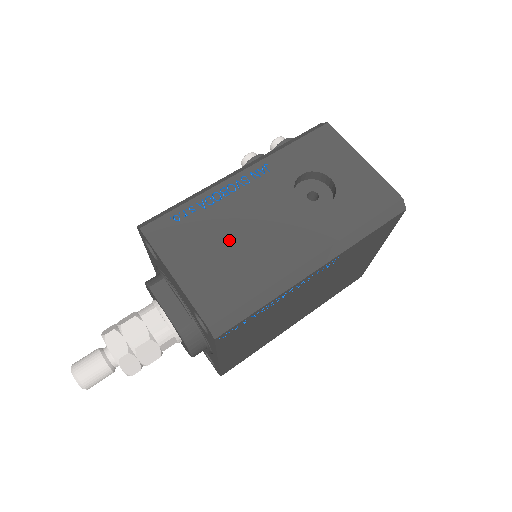
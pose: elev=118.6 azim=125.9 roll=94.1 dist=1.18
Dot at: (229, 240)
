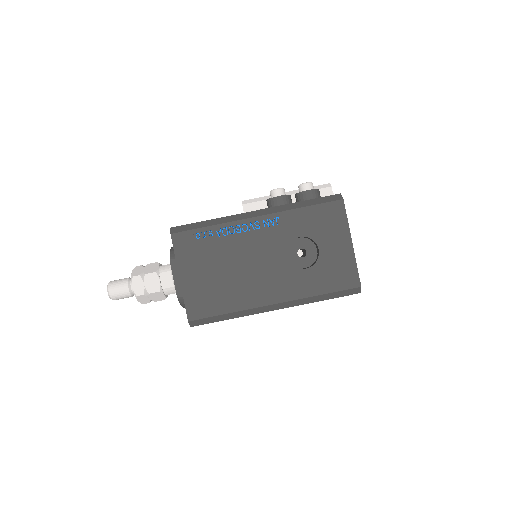
Dot at: (226, 268)
